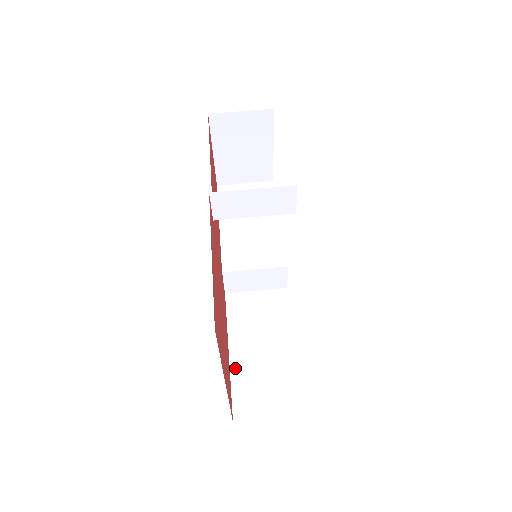
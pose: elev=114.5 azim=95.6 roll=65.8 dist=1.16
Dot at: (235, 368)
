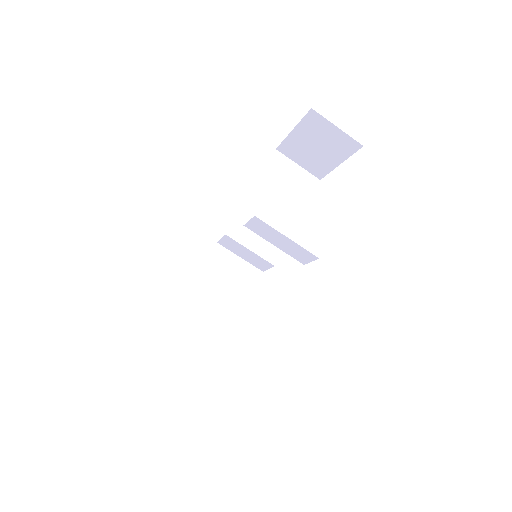
Dot at: (184, 307)
